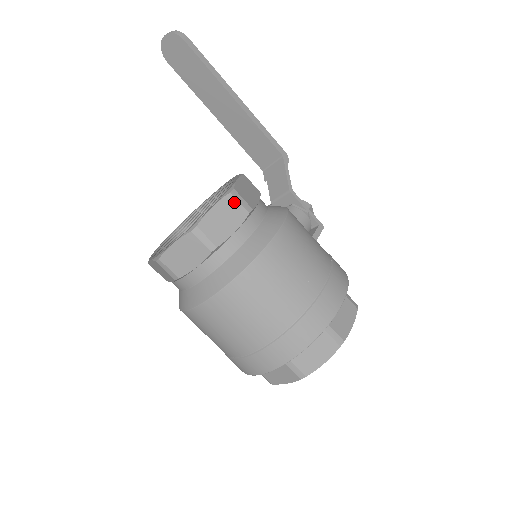
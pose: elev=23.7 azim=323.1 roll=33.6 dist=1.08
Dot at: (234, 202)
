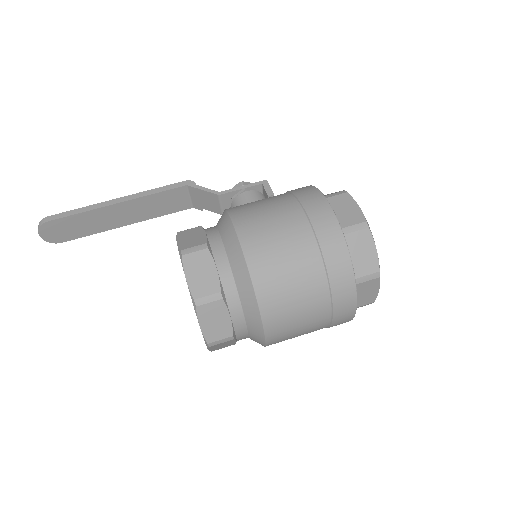
Dot at: (192, 257)
